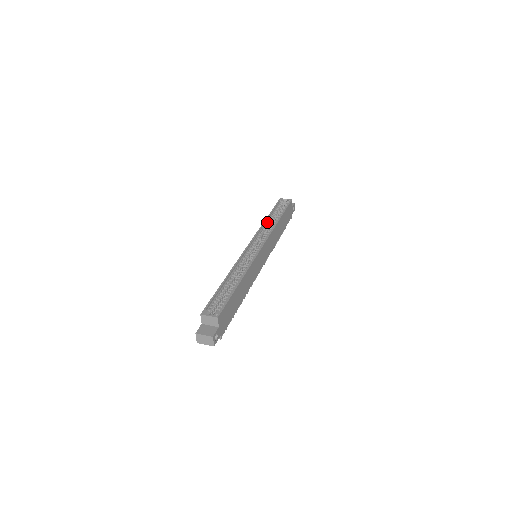
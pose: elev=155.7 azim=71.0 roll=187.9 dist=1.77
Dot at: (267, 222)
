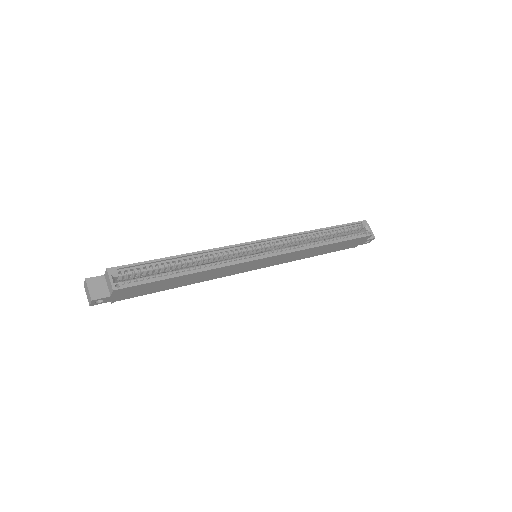
Dot at: (314, 233)
